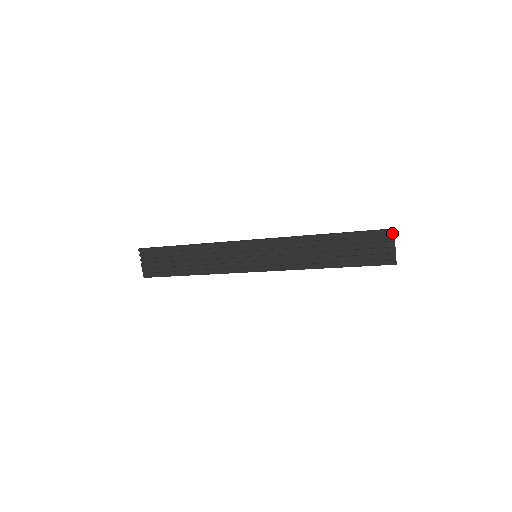
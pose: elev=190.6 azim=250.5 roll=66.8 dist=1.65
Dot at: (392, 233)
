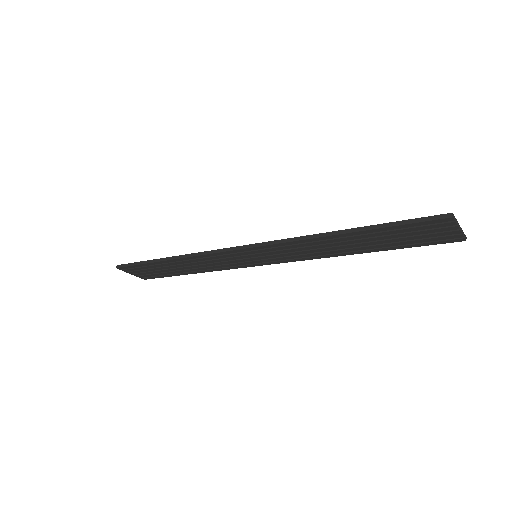
Dot at: (450, 218)
